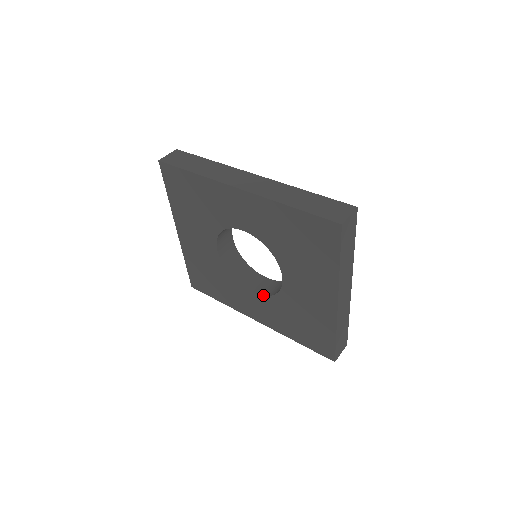
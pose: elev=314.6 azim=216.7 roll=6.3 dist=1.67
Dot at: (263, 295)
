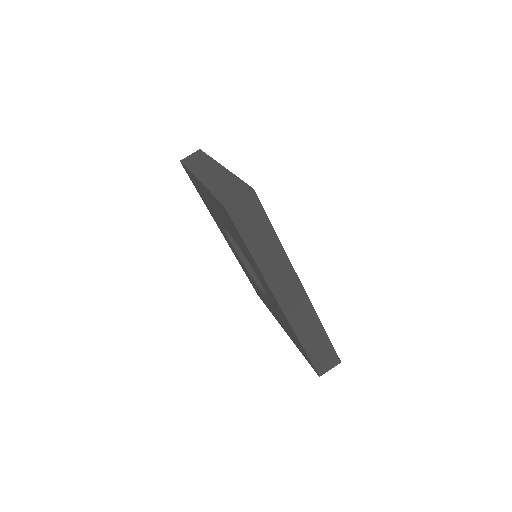
Dot at: (240, 259)
